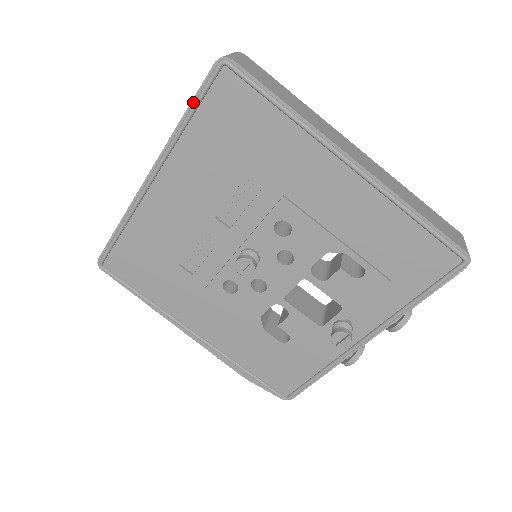
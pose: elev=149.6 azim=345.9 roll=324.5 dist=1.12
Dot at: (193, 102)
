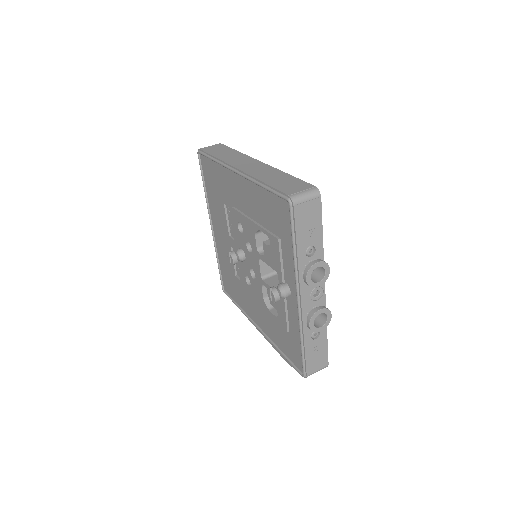
Dot at: (203, 177)
